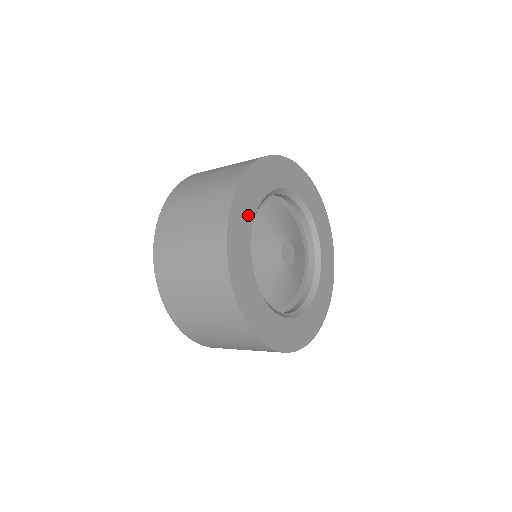
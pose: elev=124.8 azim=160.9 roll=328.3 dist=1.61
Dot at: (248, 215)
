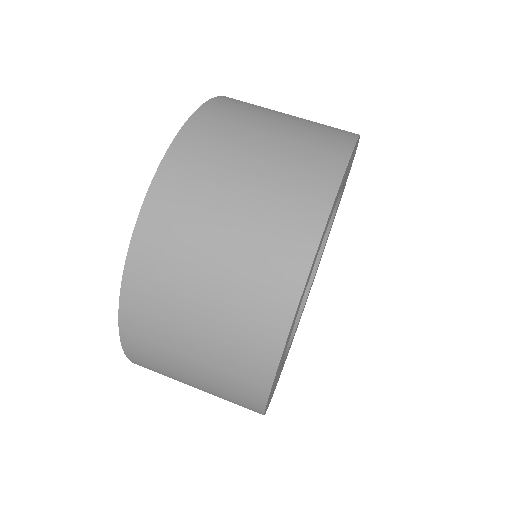
Dot at: (346, 174)
